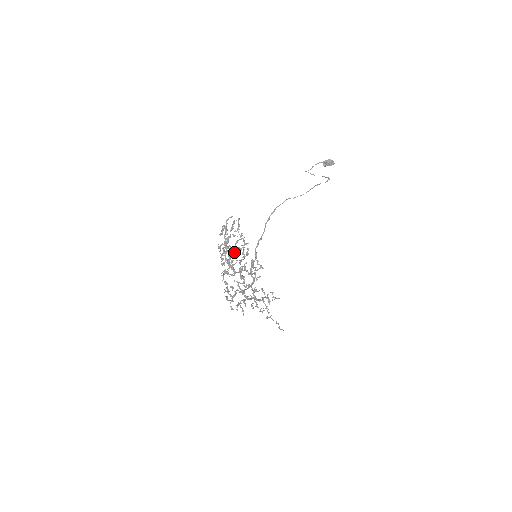
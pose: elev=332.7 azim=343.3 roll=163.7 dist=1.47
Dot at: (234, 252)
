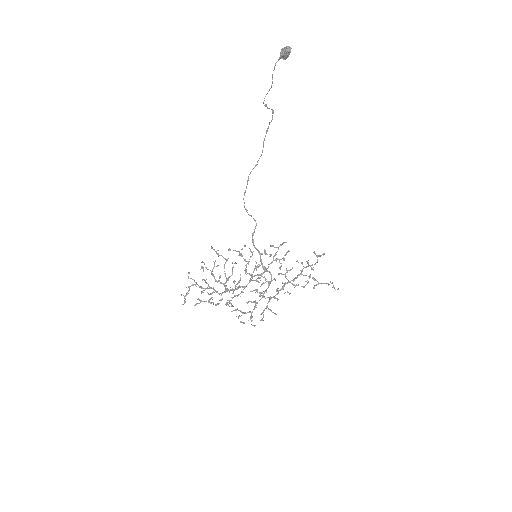
Dot at: occluded
